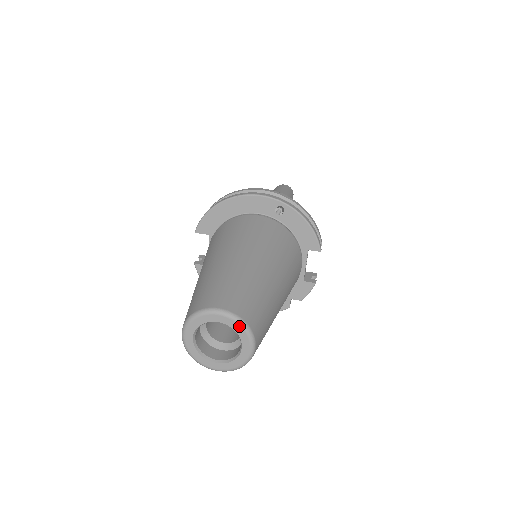
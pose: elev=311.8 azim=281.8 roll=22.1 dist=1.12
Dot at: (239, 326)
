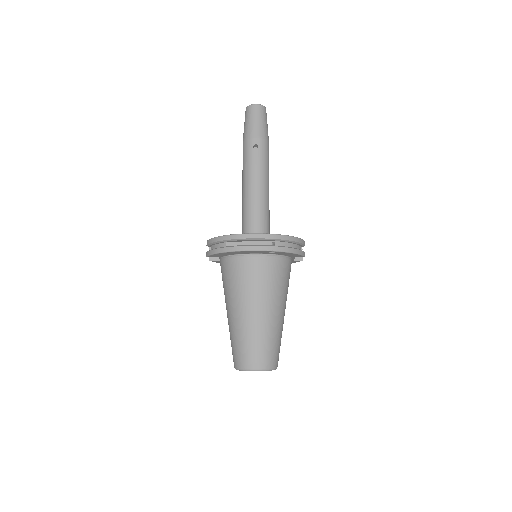
Dot at: occluded
